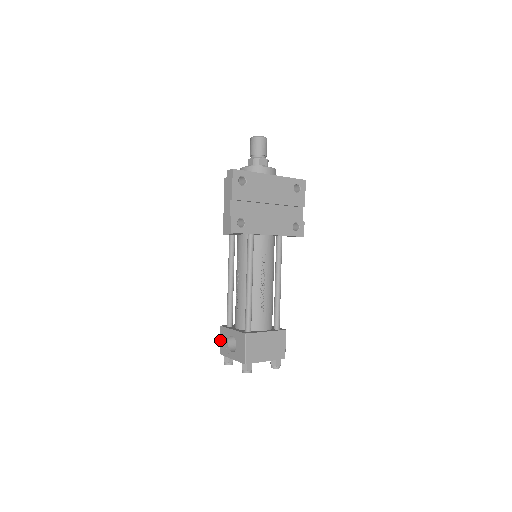
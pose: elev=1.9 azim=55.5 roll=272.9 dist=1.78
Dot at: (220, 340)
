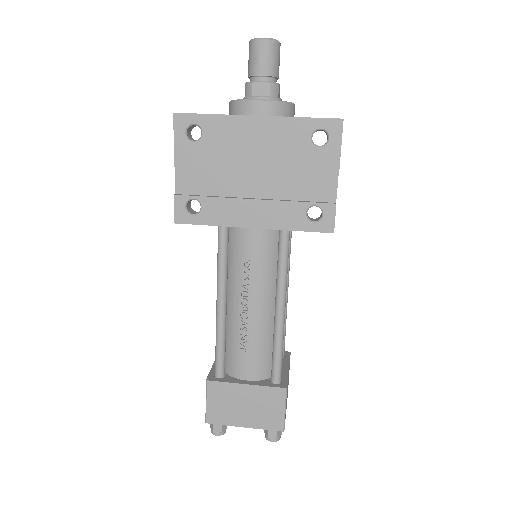
Dot at: occluded
